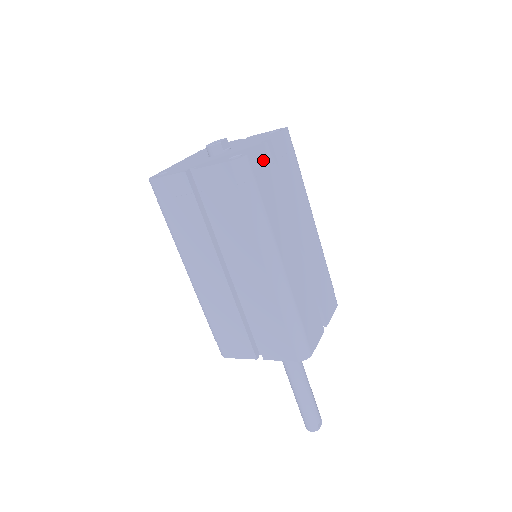
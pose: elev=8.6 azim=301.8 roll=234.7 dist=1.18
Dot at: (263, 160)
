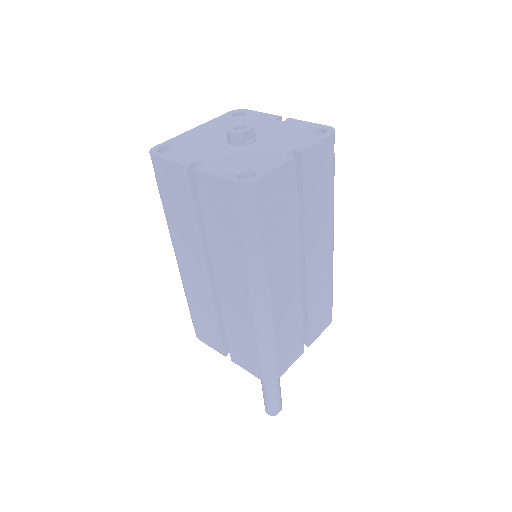
Dot at: (281, 182)
